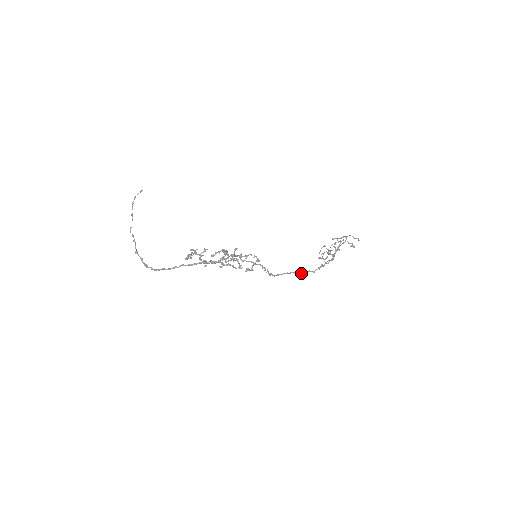
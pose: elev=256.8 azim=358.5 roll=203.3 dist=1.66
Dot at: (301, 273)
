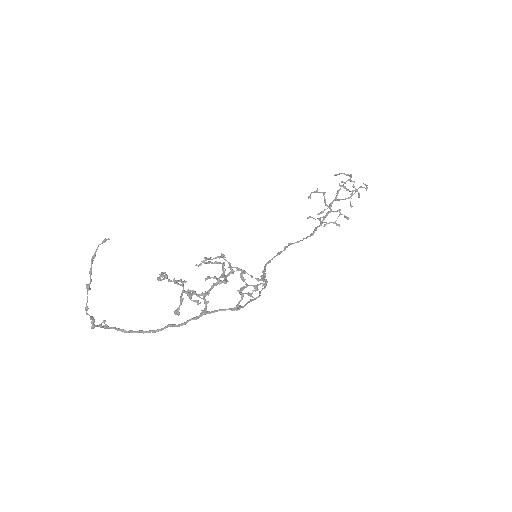
Dot at: (291, 244)
